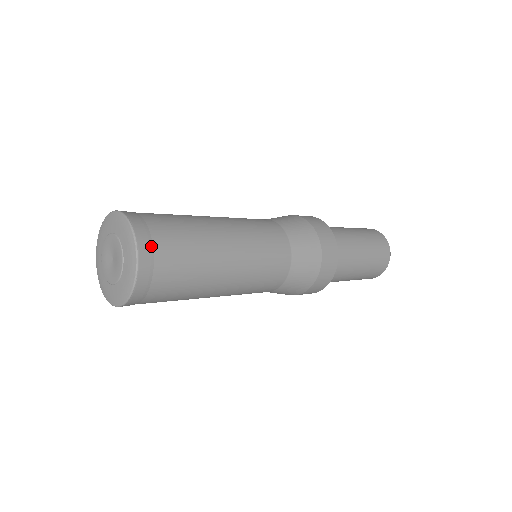
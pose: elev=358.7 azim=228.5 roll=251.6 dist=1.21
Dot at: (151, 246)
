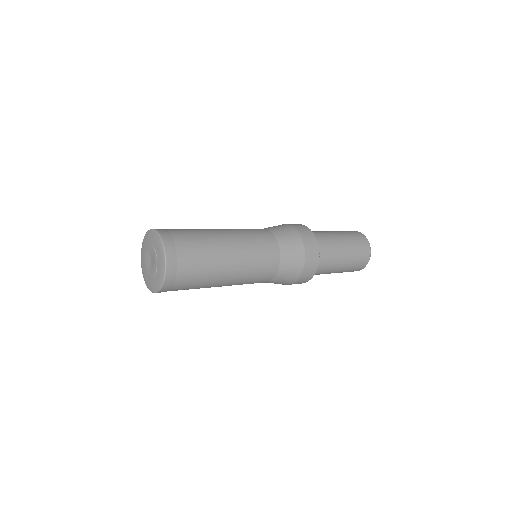
Dot at: (174, 278)
